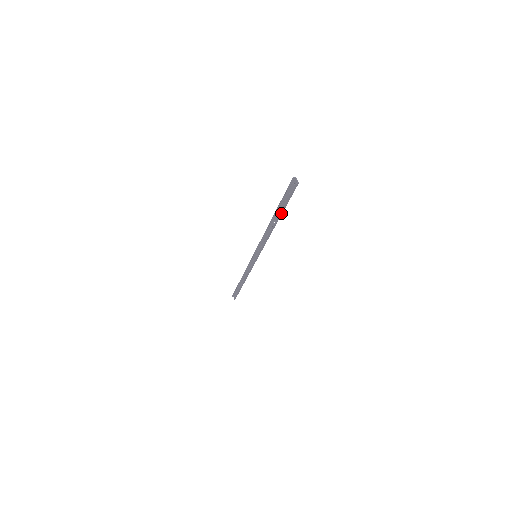
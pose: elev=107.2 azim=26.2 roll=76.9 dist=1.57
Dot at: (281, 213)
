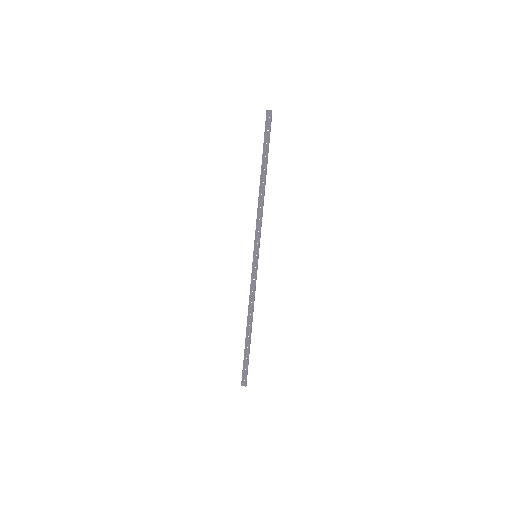
Dot at: (267, 160)
